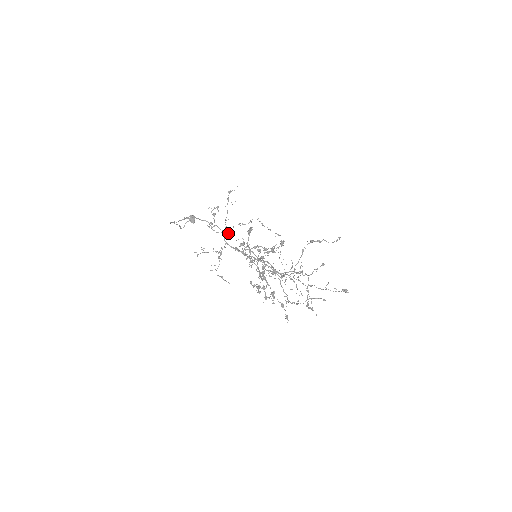
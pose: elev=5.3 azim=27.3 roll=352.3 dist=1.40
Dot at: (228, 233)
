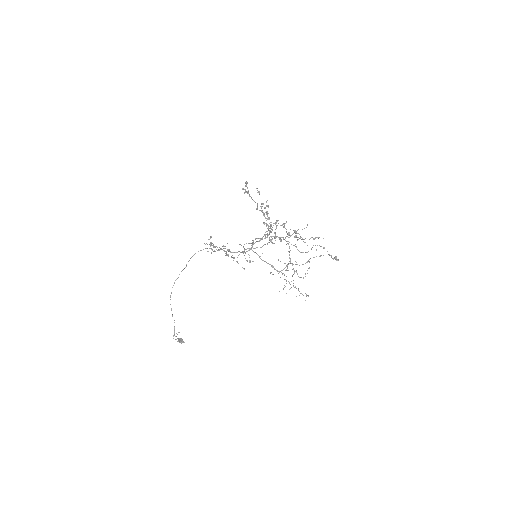
Dot at: (226, 253)
